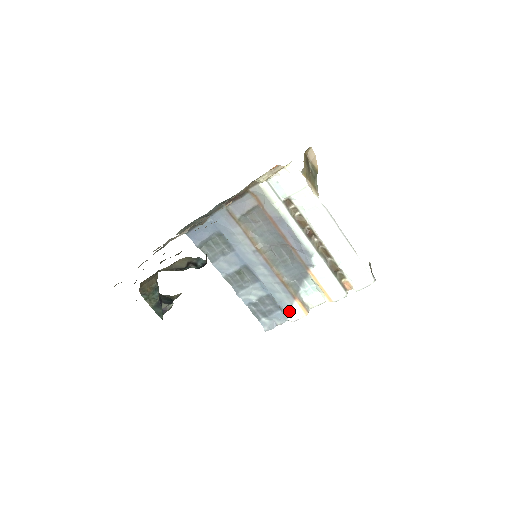
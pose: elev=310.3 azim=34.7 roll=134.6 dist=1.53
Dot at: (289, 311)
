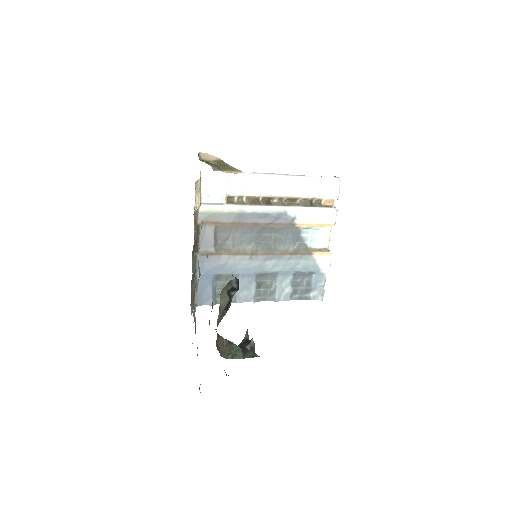
Dot at: (318, 267)
